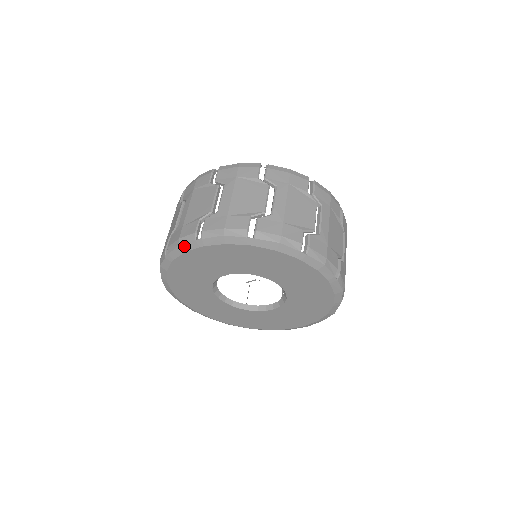
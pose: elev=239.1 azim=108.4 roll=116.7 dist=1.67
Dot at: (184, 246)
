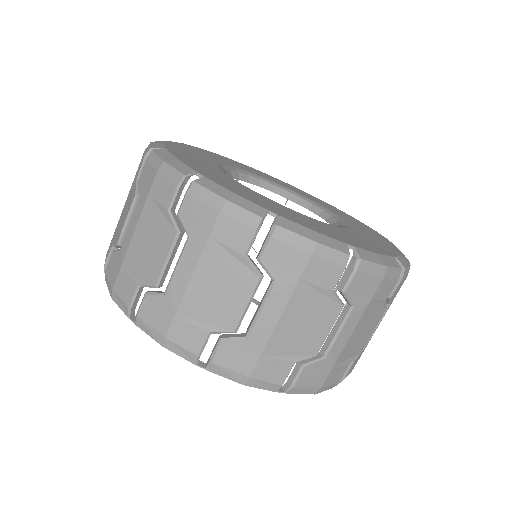
Dot at: (171, 351)
